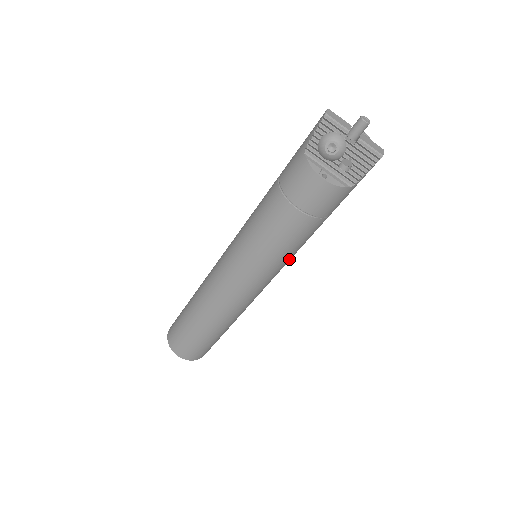
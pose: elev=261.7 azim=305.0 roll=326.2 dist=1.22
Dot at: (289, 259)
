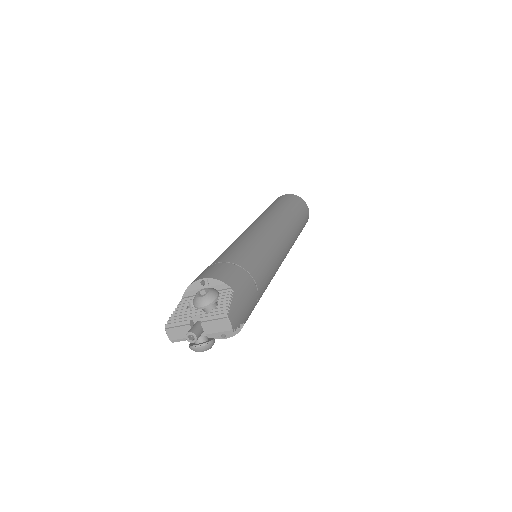
Dot at: (274, 270)
